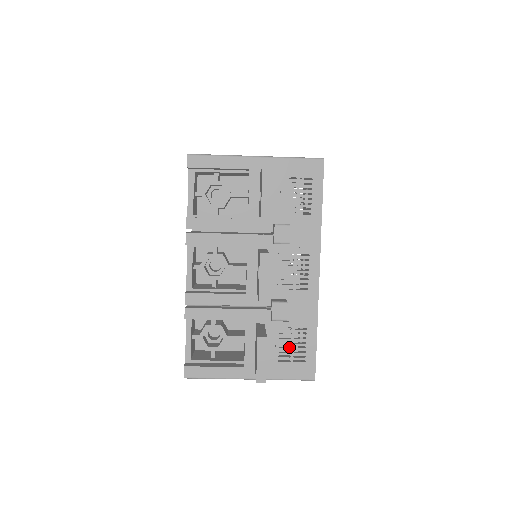
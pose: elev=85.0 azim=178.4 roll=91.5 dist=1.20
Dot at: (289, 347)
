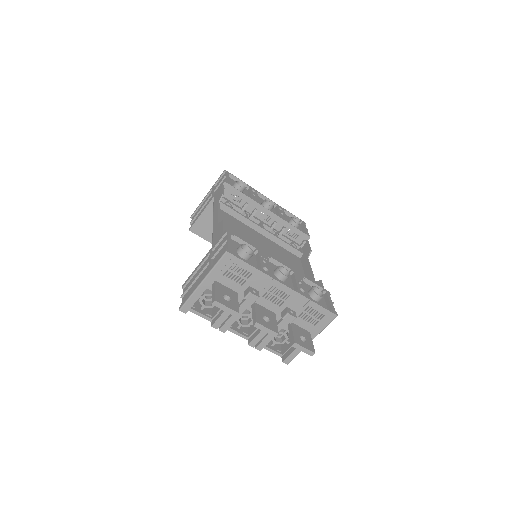
Dot at: occluded
